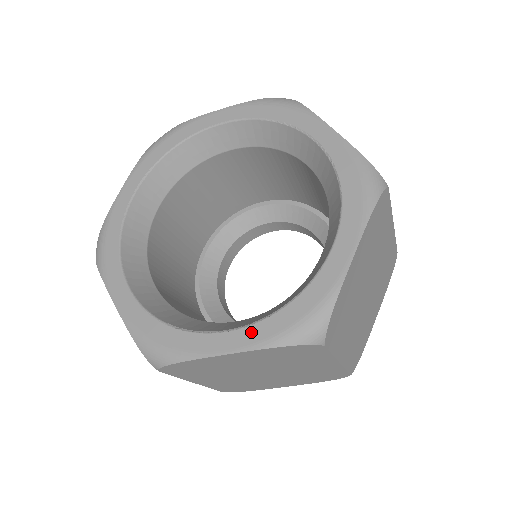
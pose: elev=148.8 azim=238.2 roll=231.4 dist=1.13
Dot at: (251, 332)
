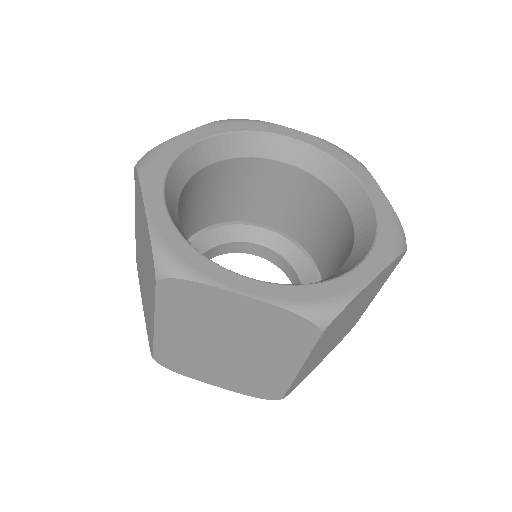
Dot at: (375, 256)
